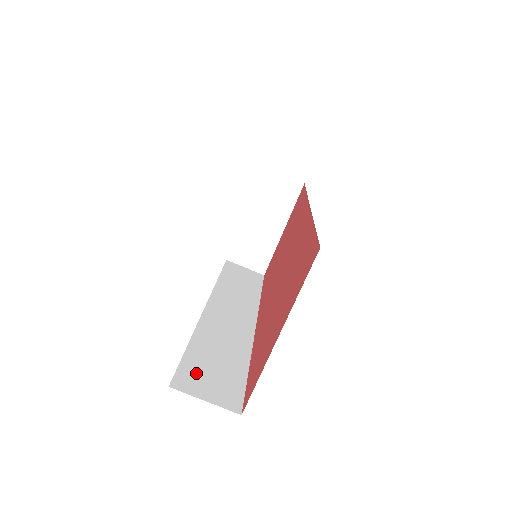
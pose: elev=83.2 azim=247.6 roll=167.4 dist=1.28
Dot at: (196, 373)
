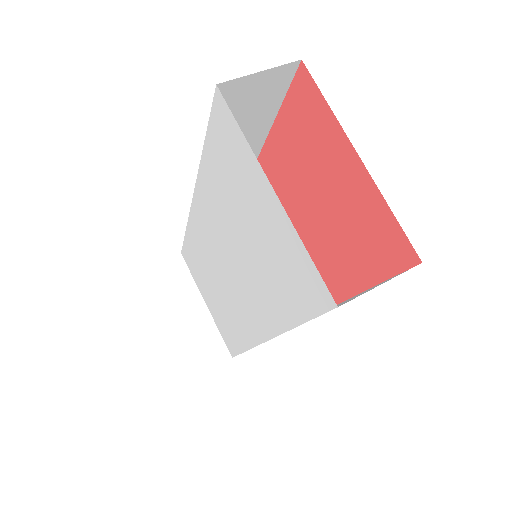
Dot at: occluded
